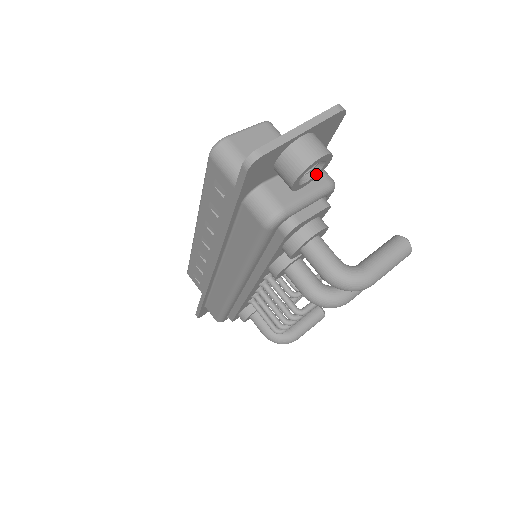
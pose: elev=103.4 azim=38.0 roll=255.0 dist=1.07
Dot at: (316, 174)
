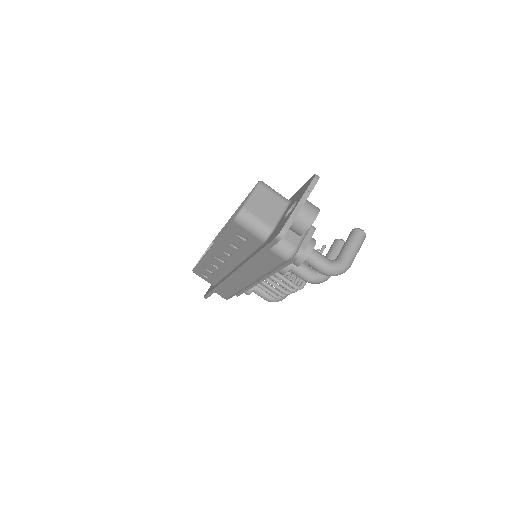
Dot at: occluded
